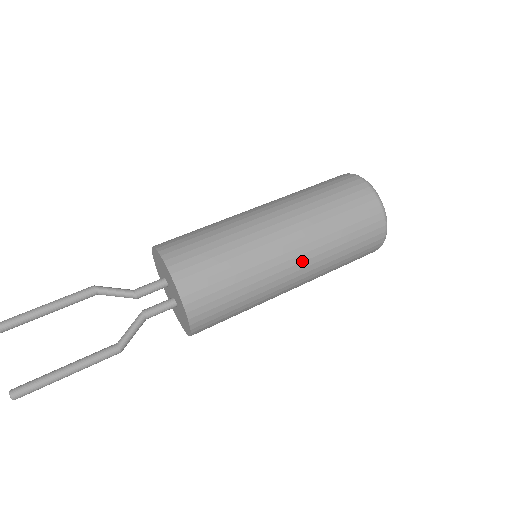
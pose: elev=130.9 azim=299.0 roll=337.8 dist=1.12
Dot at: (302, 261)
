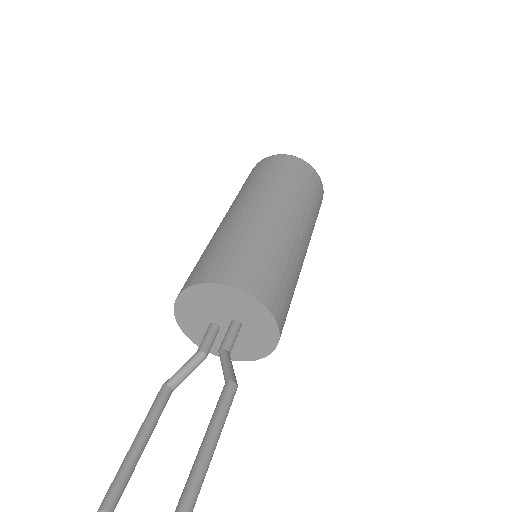
Dot at: (276, 206)
